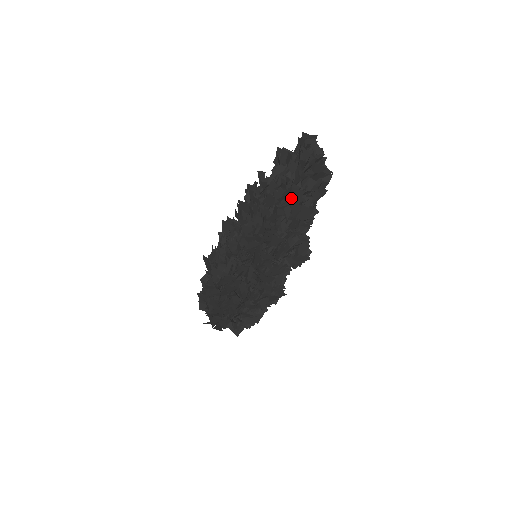
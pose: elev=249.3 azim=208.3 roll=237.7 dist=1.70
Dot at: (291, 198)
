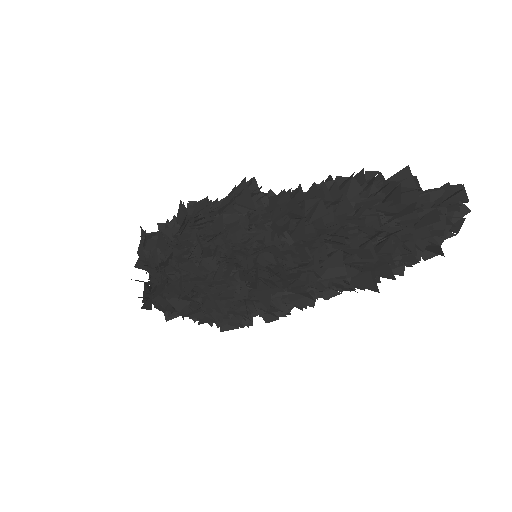
Dot at: (372, 270)
